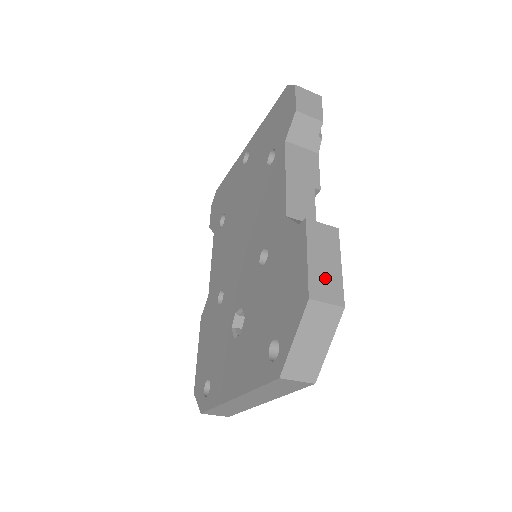
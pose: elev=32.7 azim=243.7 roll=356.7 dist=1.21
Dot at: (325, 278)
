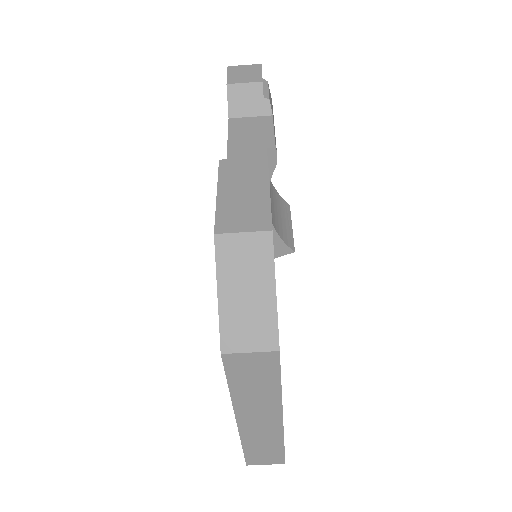
Dot at: (242, 208)
